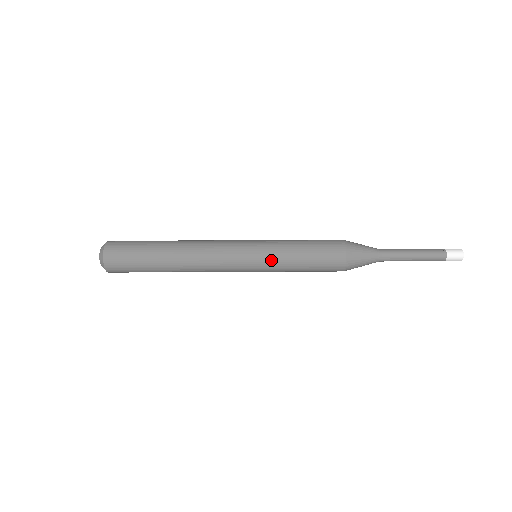
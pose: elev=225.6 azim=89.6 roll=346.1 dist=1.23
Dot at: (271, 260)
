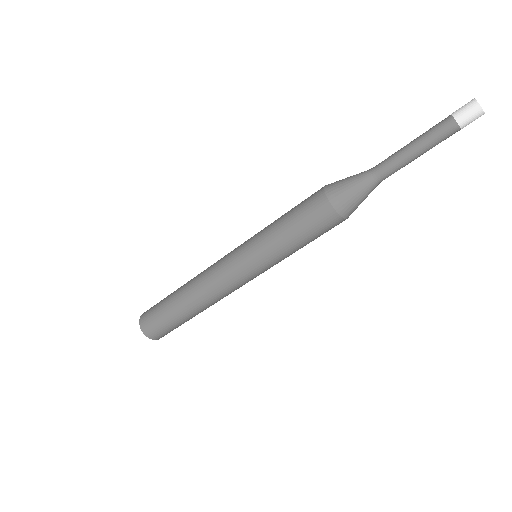
Dot at: (256, 238)
